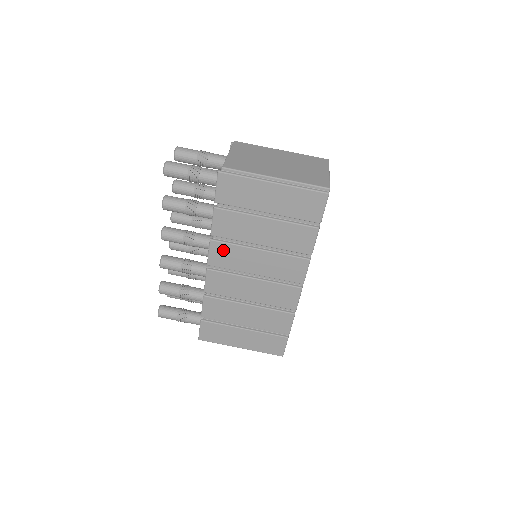
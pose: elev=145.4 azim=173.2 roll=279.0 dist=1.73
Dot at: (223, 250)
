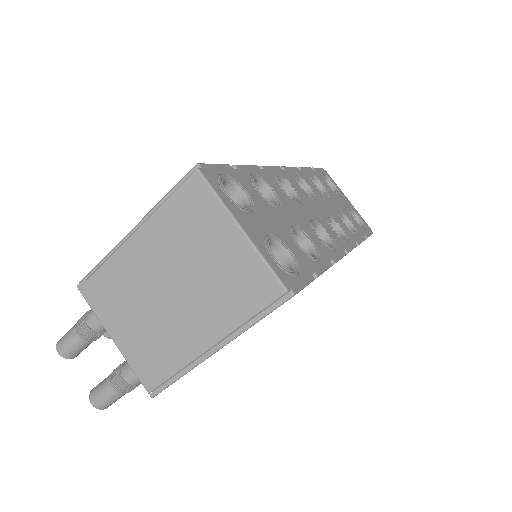
Dot at: occluded
